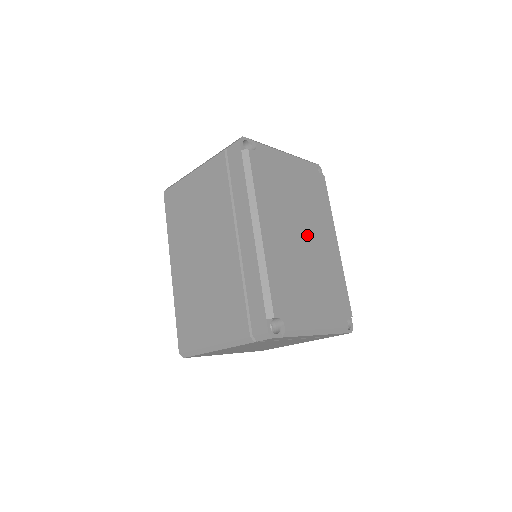
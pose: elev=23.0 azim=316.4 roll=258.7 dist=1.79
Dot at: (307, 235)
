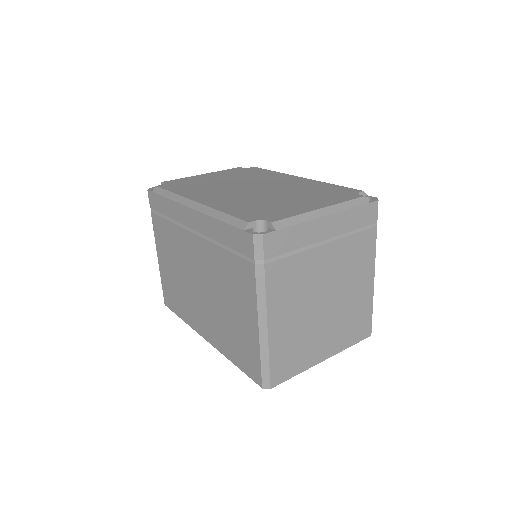
Dot at: (257, 186)
